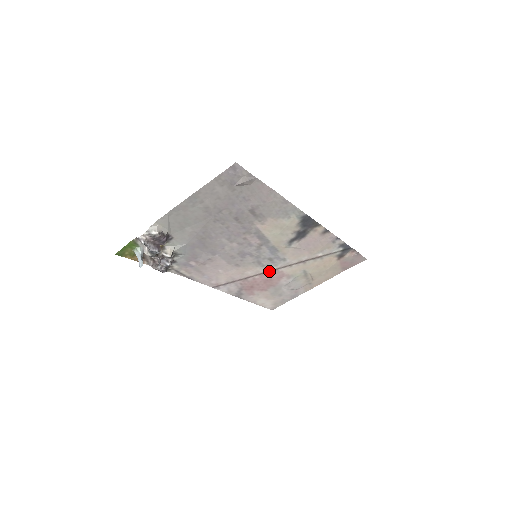
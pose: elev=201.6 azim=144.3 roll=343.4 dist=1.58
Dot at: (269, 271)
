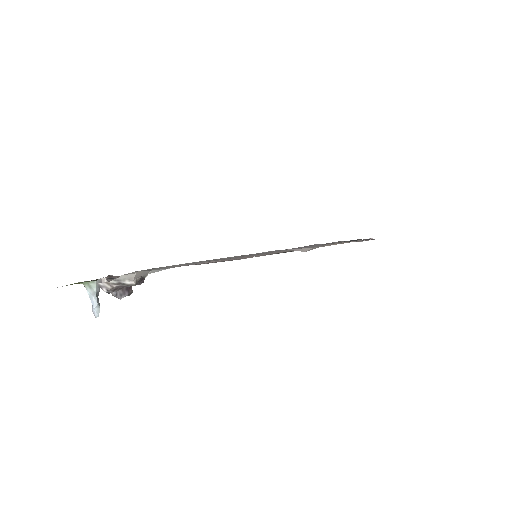
Dot at: occluded
